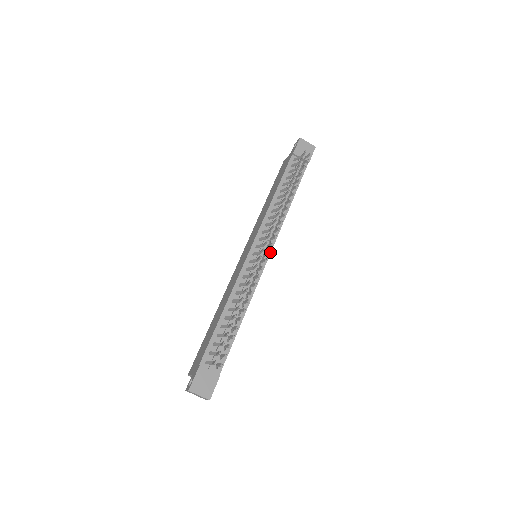
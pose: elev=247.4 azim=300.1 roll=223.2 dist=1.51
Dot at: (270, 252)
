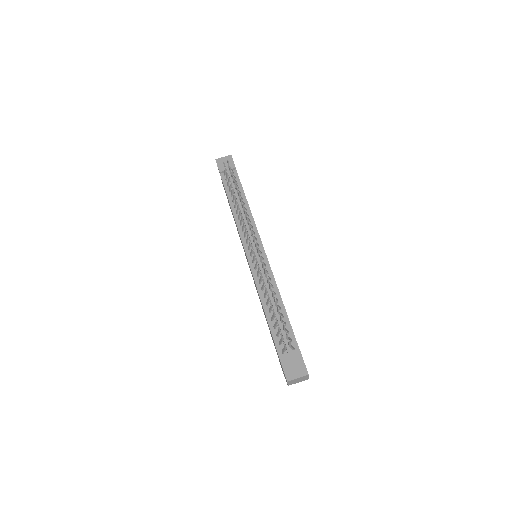
Dot at: (261, 244)
